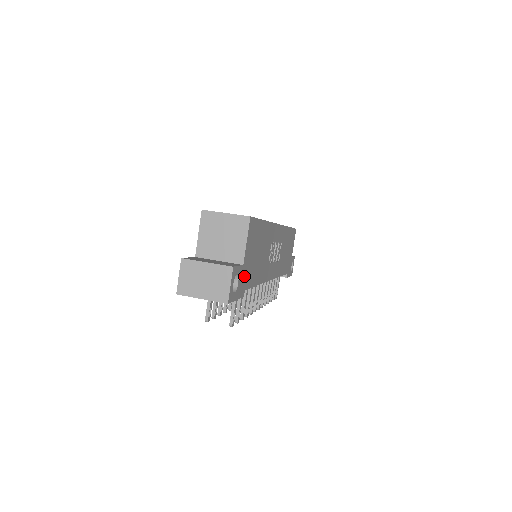
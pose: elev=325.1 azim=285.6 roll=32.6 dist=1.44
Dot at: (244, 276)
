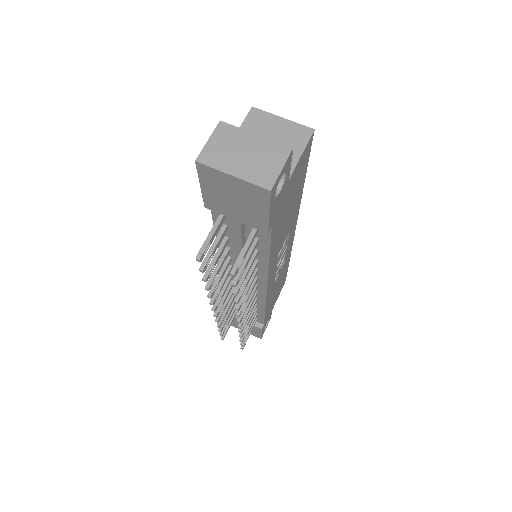
Dot at: (281, 201)
